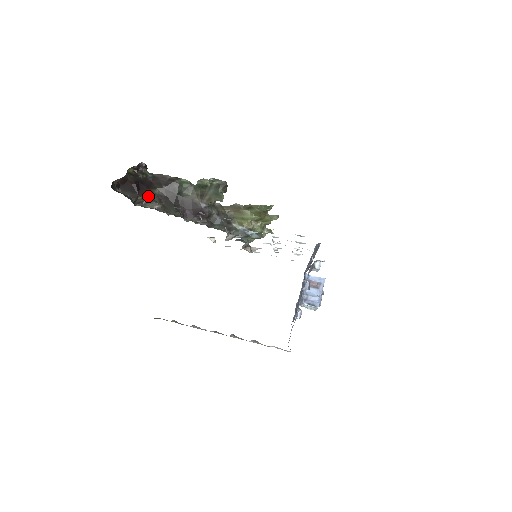
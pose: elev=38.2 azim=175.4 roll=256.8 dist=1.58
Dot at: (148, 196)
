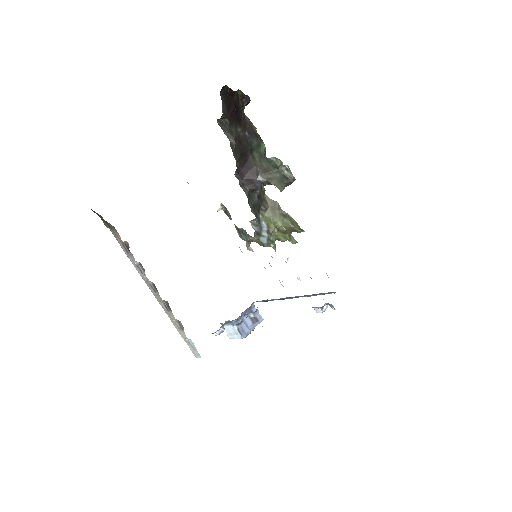
Dot at: (232, 126)
